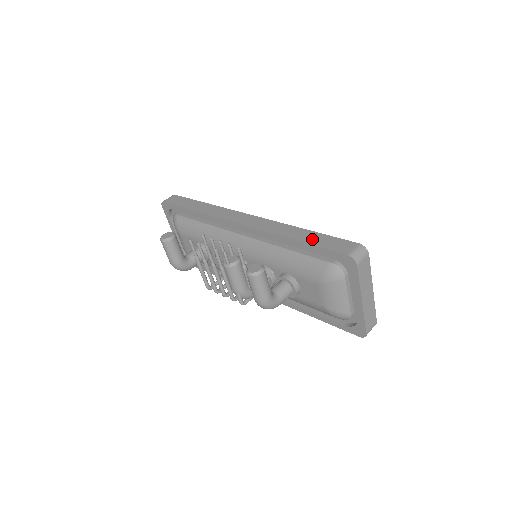
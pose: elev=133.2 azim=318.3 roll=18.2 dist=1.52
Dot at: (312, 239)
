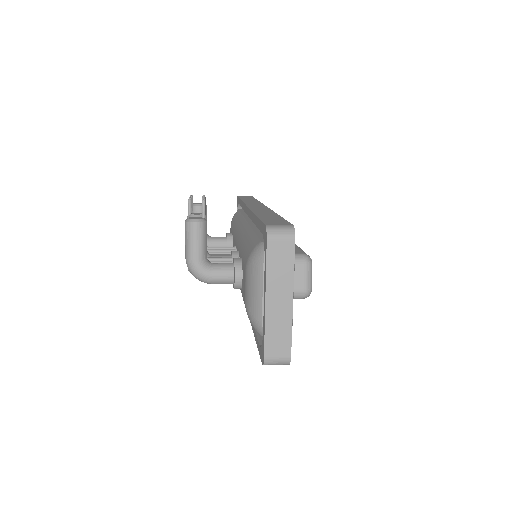
Dot at: (267, 217)
